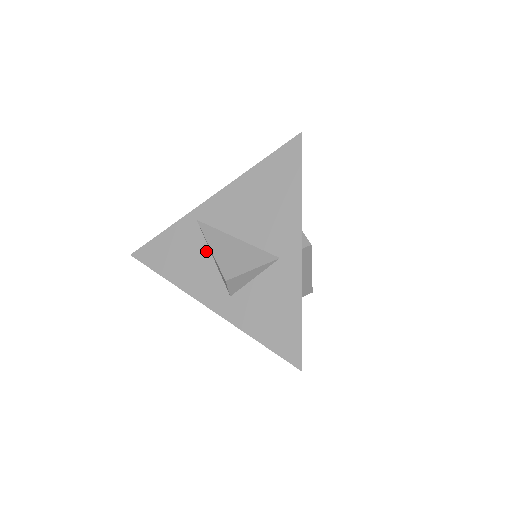
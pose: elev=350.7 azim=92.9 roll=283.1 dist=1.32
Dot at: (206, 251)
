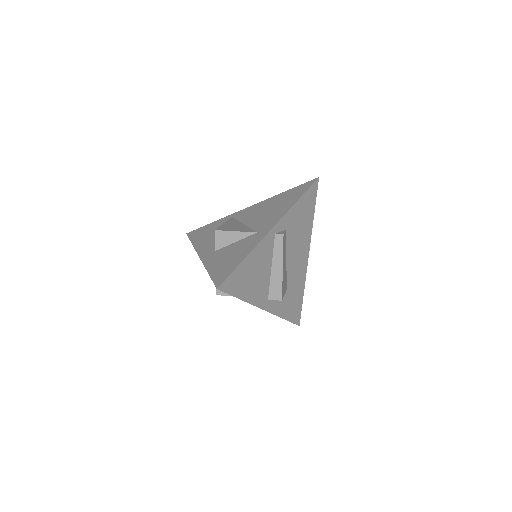
Dot at: occluded
